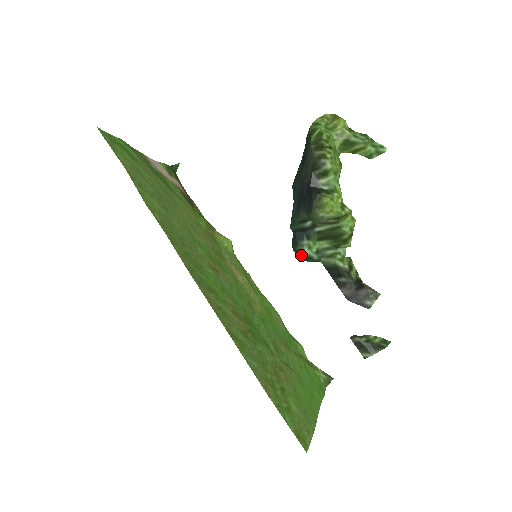
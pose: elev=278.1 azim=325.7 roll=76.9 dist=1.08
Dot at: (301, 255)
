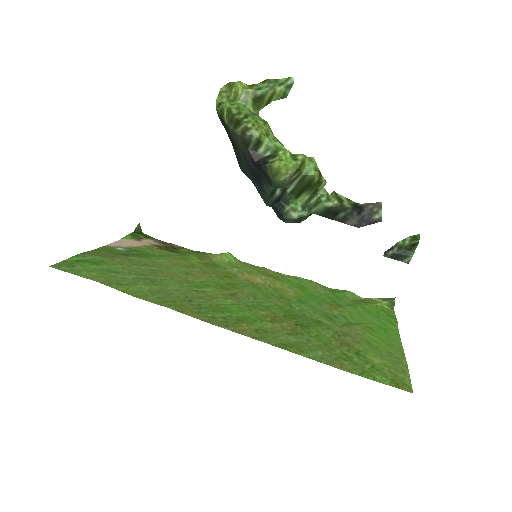
Dot at: (292, 221)
